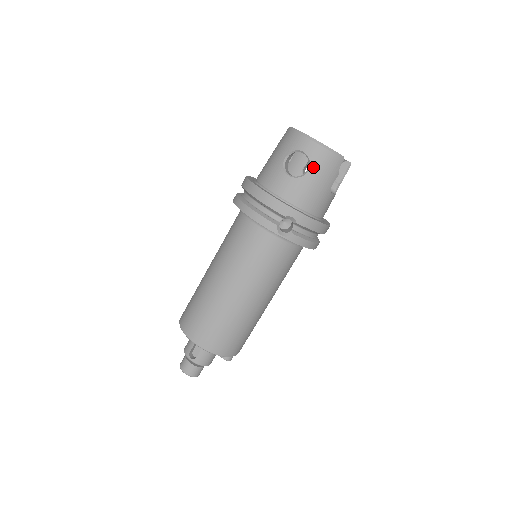
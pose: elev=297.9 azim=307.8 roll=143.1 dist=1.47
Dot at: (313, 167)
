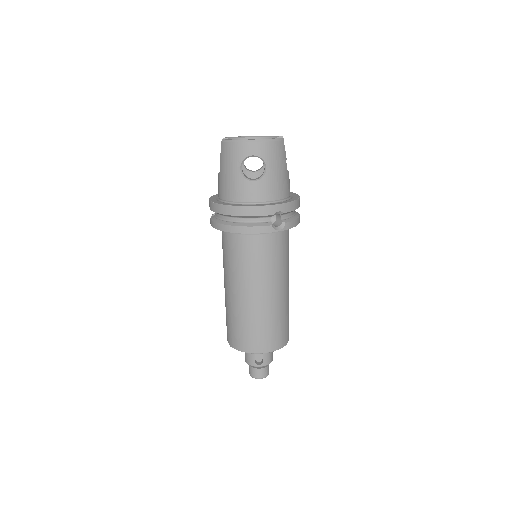
Dot at: (268, 162)
